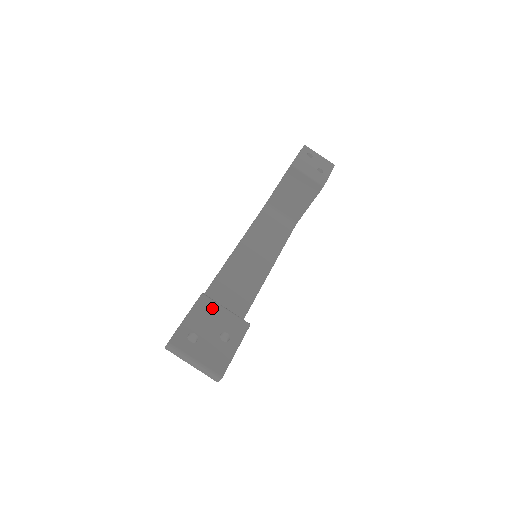
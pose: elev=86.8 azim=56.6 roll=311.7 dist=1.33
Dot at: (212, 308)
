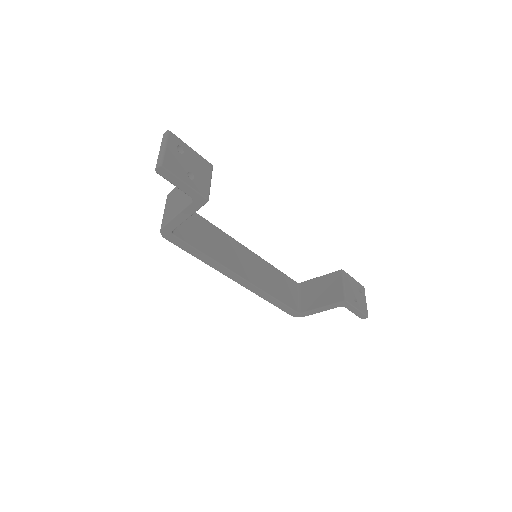
Dot at: (206, 170)
